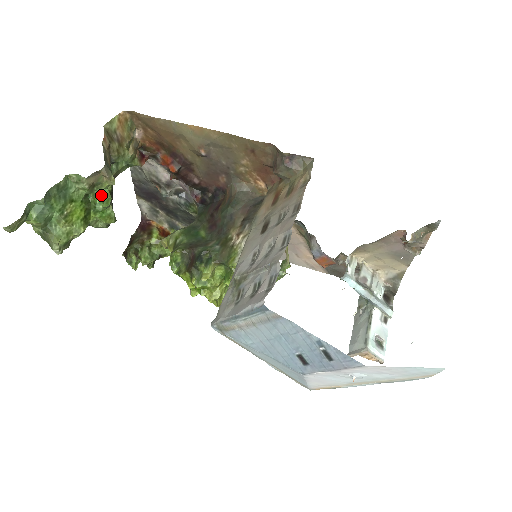
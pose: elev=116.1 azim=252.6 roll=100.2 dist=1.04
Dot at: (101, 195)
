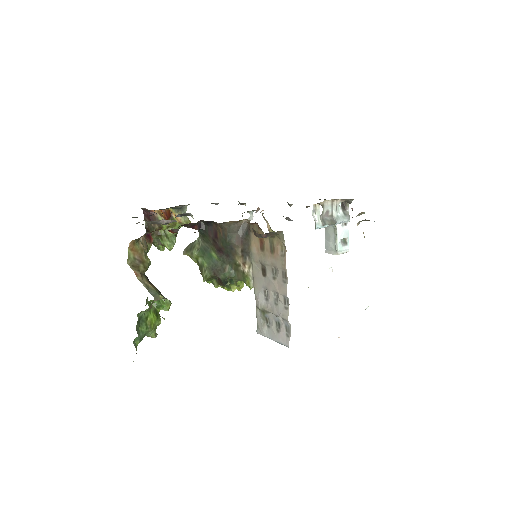
Dot at: occluded
